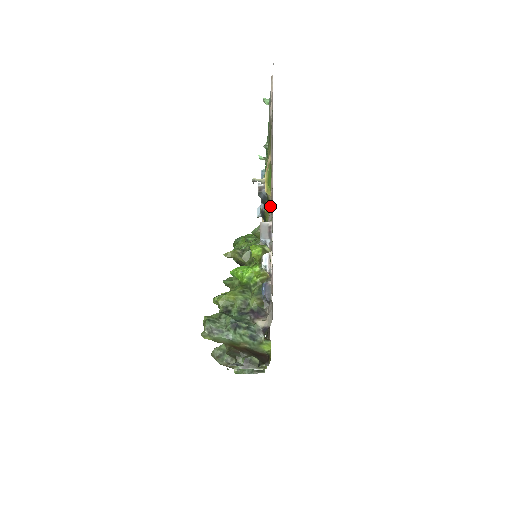
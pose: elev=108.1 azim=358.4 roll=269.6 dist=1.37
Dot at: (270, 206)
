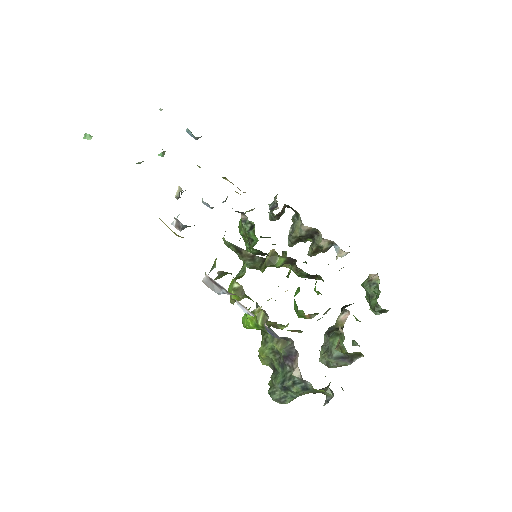
Dot at: occluded
